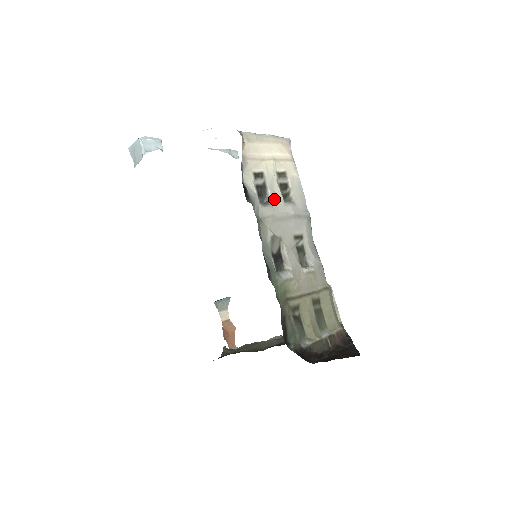
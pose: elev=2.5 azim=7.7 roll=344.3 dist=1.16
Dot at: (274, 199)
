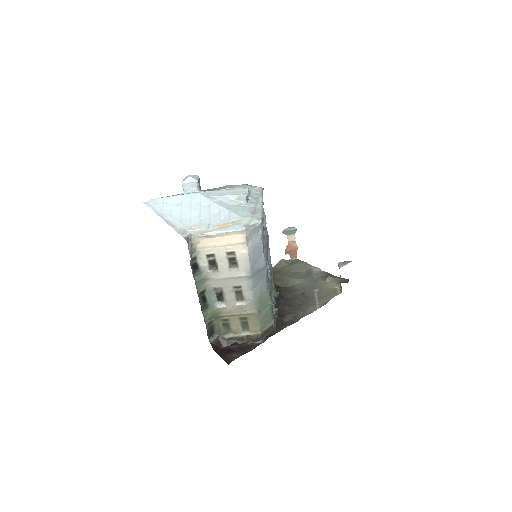
Dot at: (221, 268)
